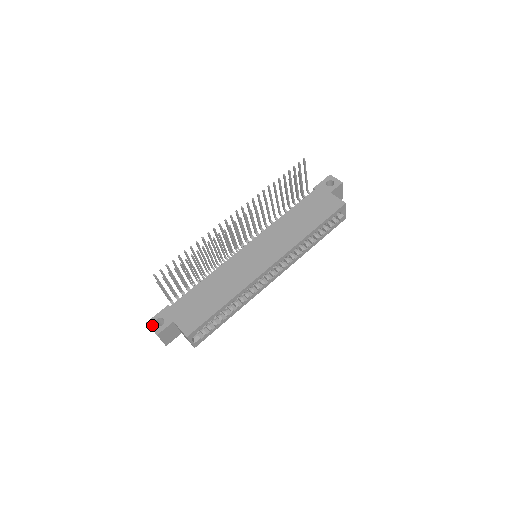
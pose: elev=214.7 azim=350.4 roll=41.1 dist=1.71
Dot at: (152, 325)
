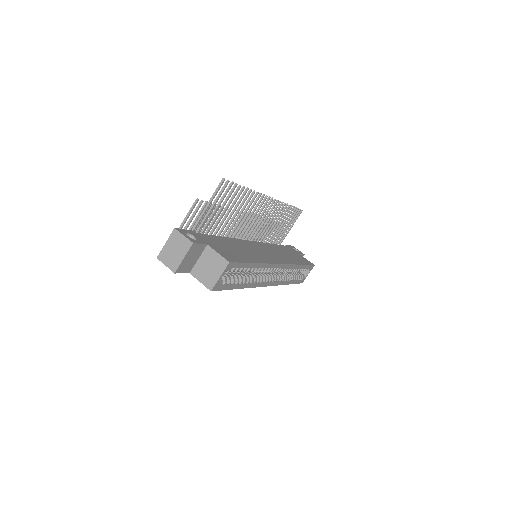
Dot at: (183, 233)
